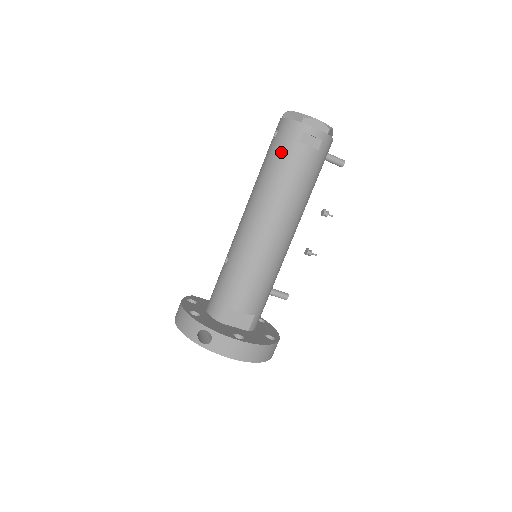
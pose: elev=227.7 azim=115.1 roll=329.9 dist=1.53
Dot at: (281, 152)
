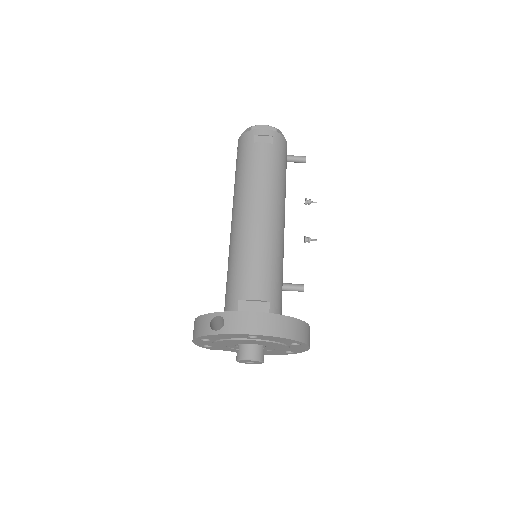
Dot at: (243, 157)
